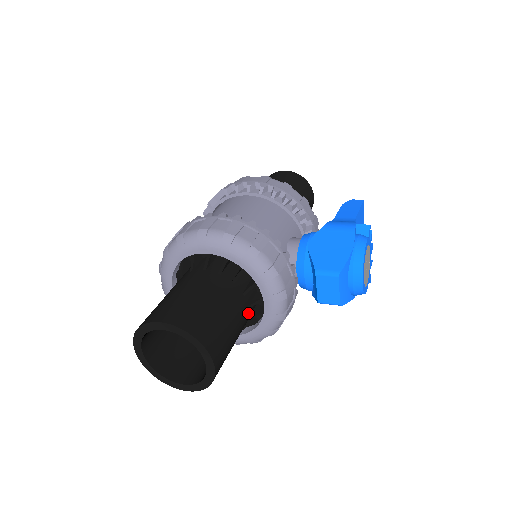
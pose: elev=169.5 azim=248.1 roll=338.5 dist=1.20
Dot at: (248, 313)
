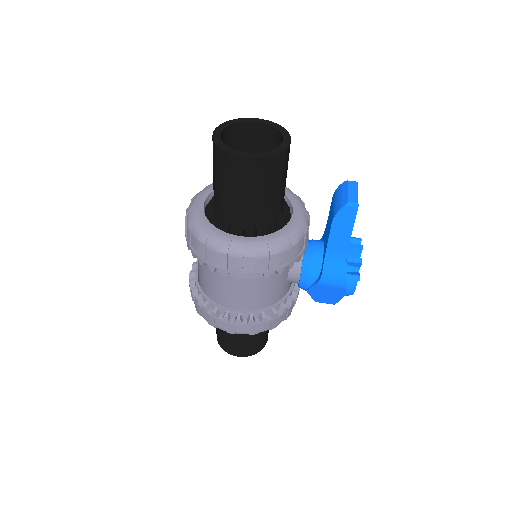
Dot at: occluded
